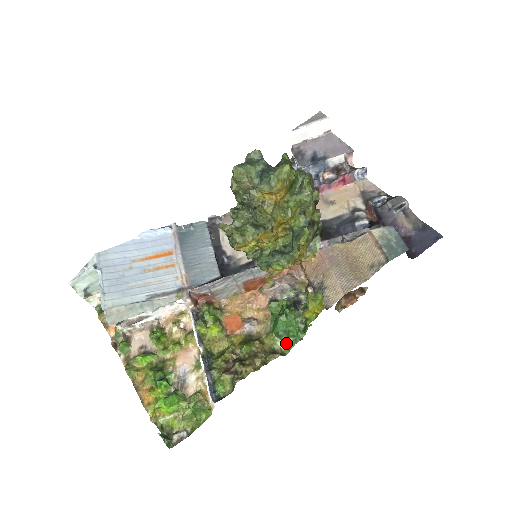
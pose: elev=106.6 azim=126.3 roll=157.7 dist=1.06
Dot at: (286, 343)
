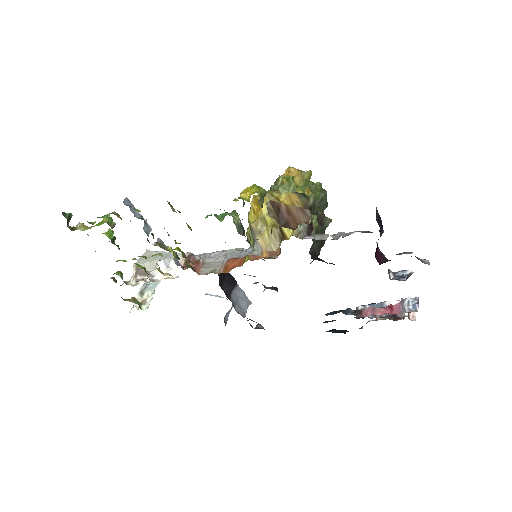
Dot at: occluded
